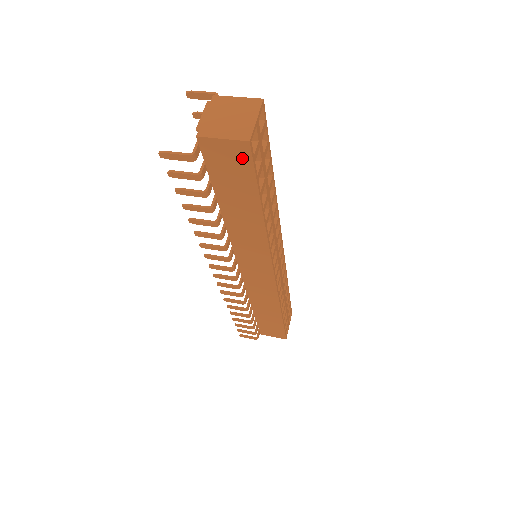
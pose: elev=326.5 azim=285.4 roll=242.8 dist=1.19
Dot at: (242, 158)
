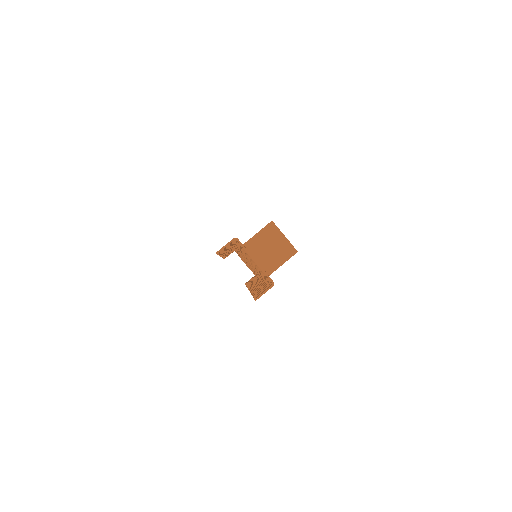
Dot at: occluded
